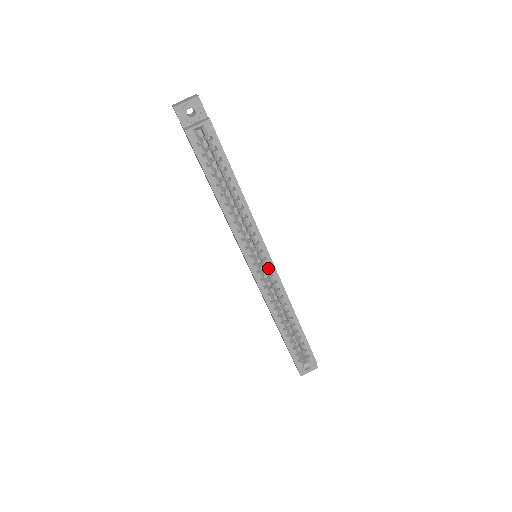
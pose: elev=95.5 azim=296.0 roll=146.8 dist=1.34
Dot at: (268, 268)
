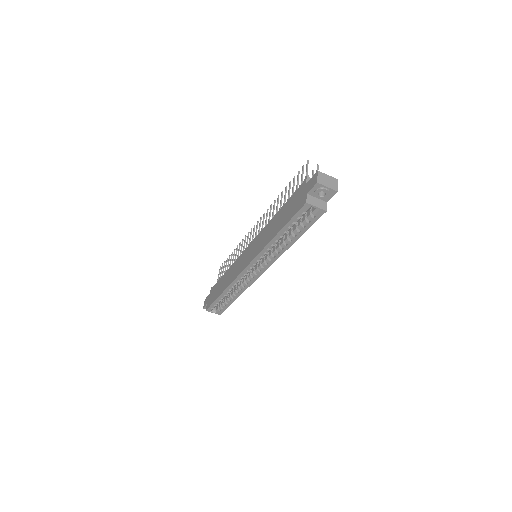
Dot at: (255, 274)
